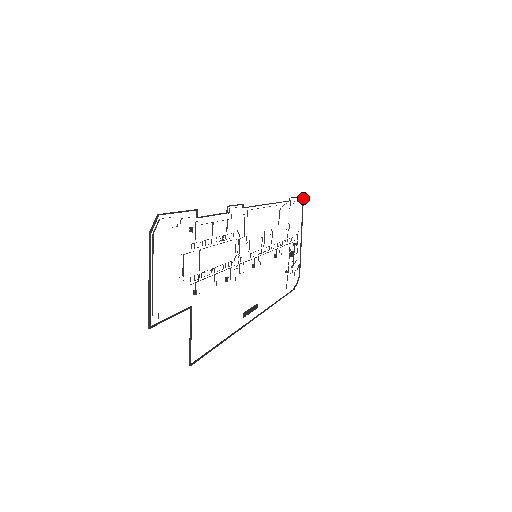
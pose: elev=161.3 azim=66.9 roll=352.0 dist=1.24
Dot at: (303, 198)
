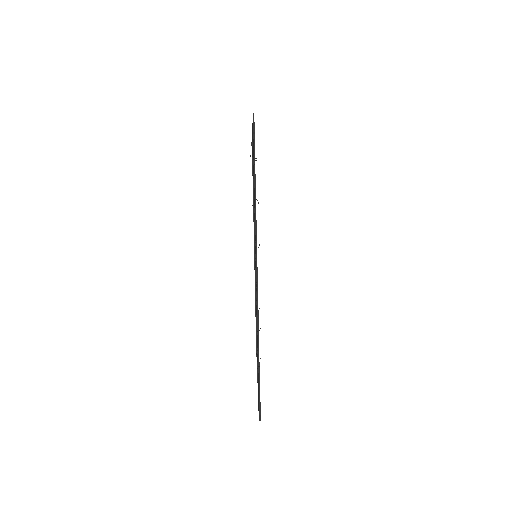
Dot at: (253, 114)
